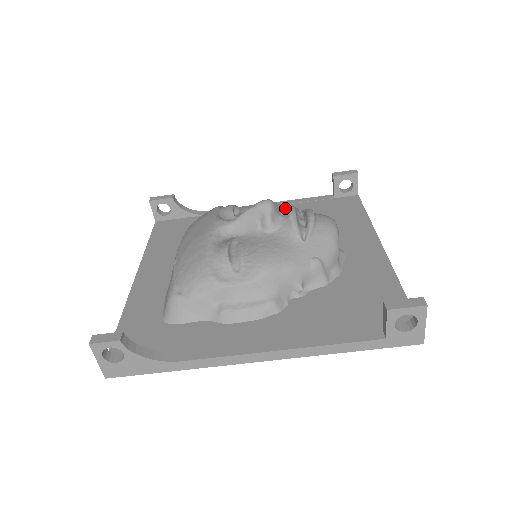
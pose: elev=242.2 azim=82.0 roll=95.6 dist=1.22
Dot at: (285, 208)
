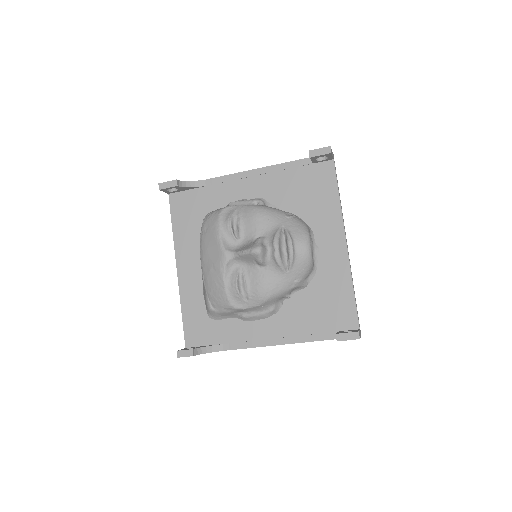
Dot at: (271, 226)
